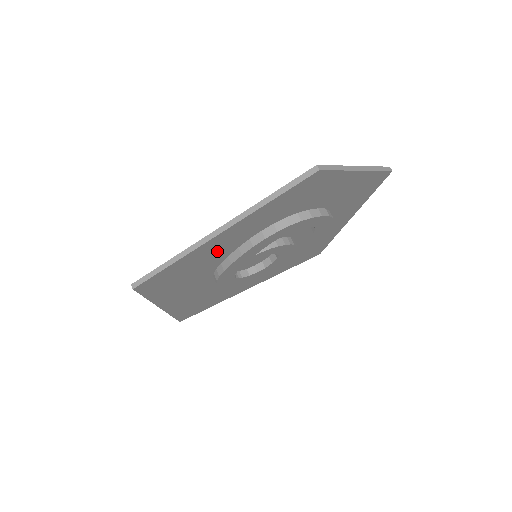
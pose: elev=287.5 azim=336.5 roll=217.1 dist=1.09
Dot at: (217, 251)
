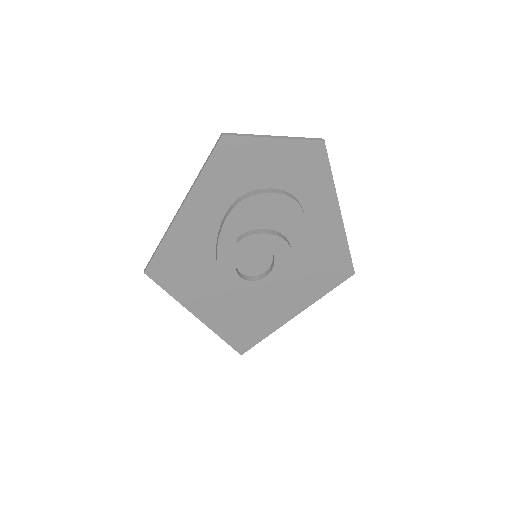
Dot at: (197, 235)
